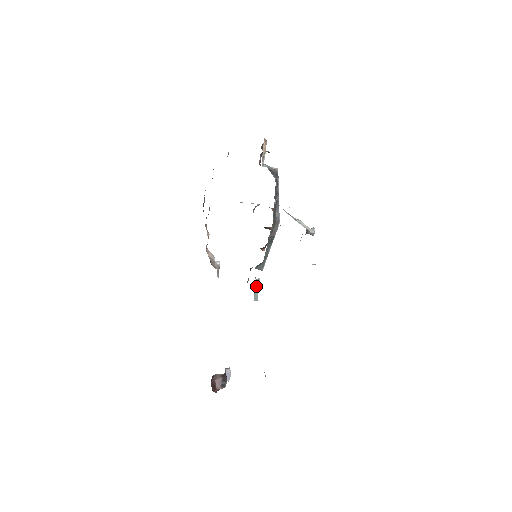
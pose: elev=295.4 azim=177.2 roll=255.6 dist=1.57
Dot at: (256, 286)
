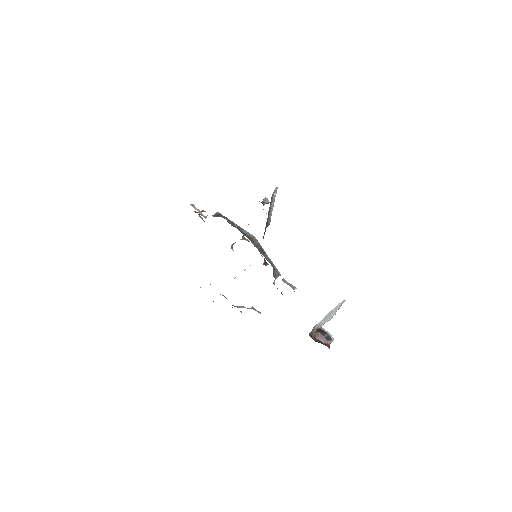
Dot at: occluded
